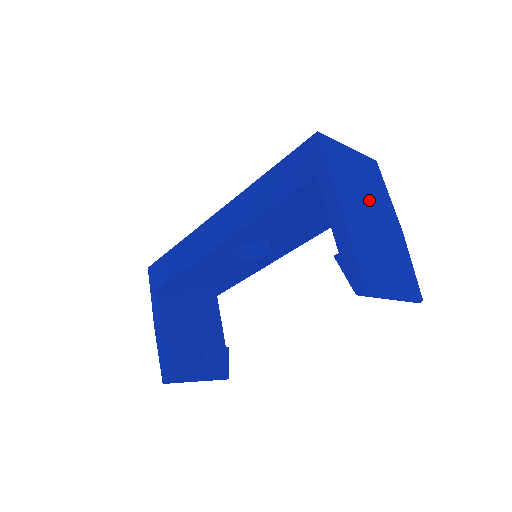
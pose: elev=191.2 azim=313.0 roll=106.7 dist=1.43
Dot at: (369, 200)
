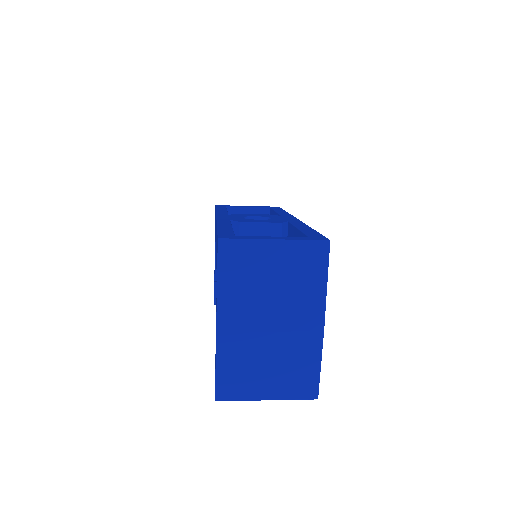
Dot at: (275, 306)
